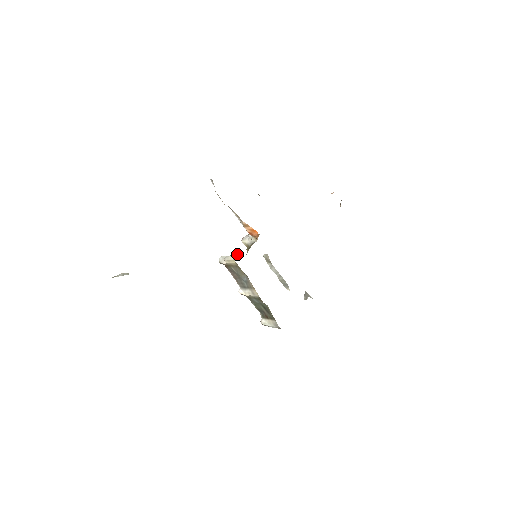
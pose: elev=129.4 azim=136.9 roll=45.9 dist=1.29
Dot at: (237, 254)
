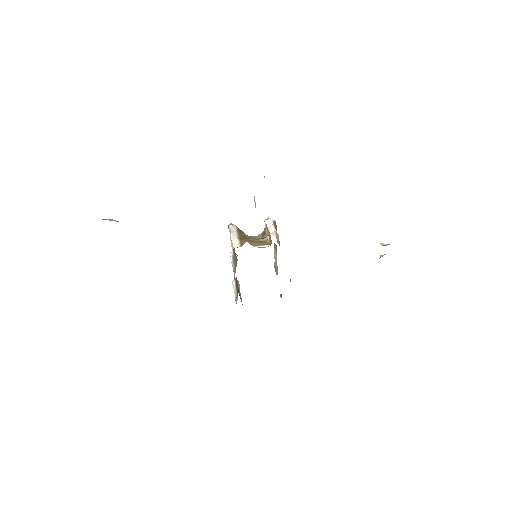
Dot at: (240, 245)
